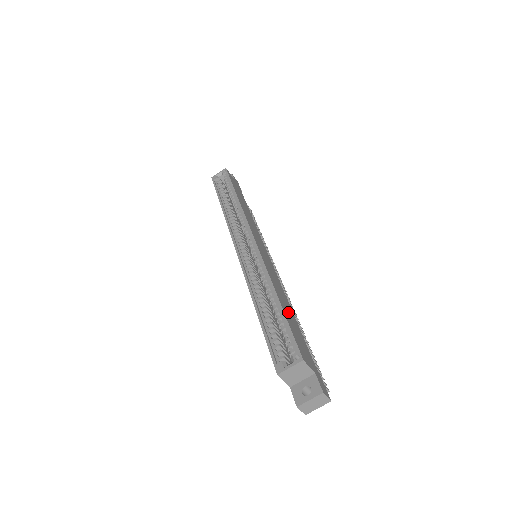
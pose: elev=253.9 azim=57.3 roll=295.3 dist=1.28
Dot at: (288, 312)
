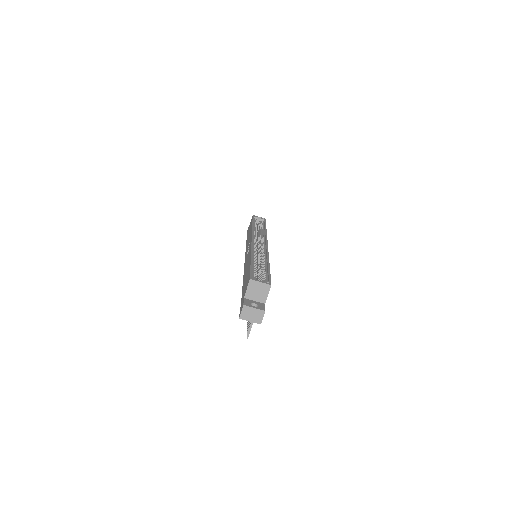
Dot at: occluded
